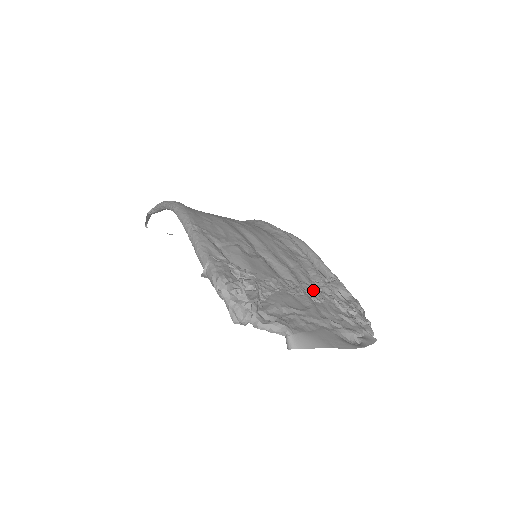
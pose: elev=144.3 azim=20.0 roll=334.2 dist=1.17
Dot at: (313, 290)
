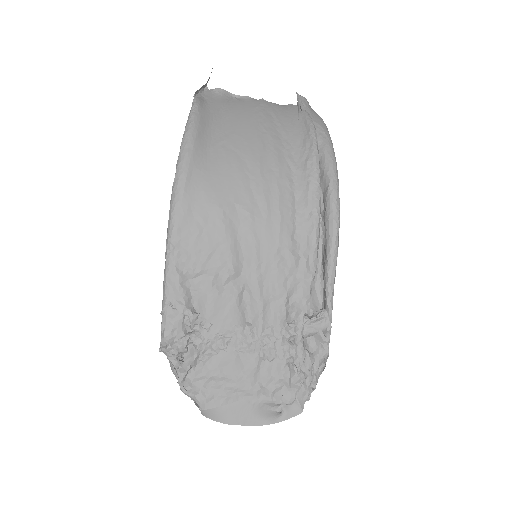
Dot at: (274, 343)
